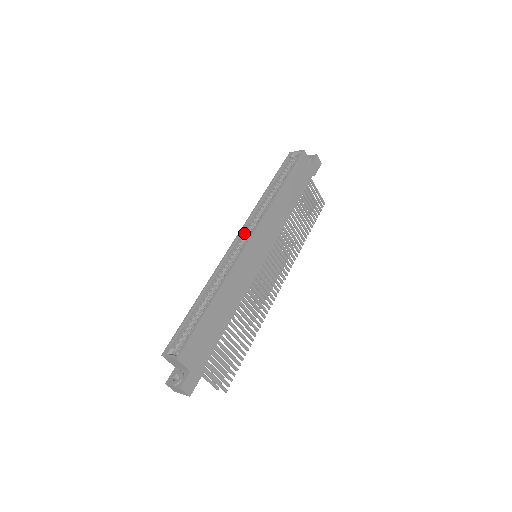
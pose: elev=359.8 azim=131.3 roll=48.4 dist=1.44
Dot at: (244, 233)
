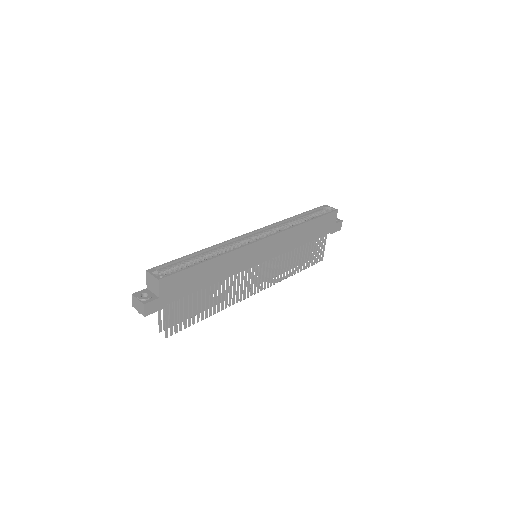
Dot at: (260, 233)
